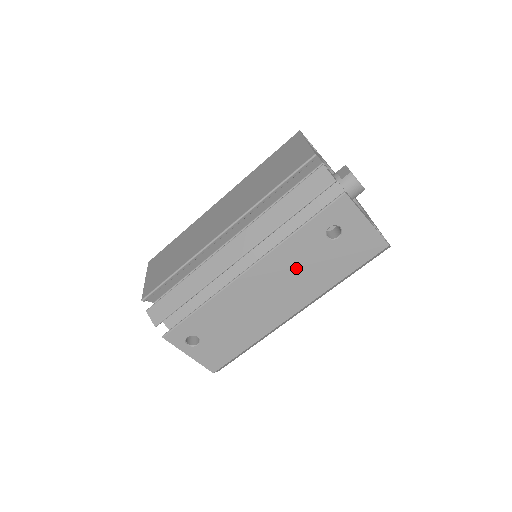
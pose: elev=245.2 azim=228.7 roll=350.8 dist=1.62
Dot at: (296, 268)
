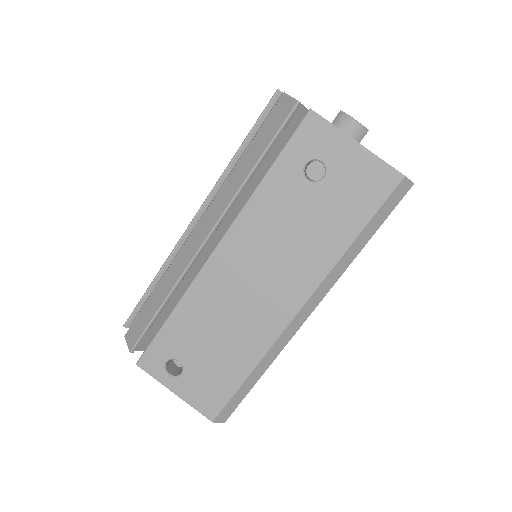
Dot at: (279, 235)
